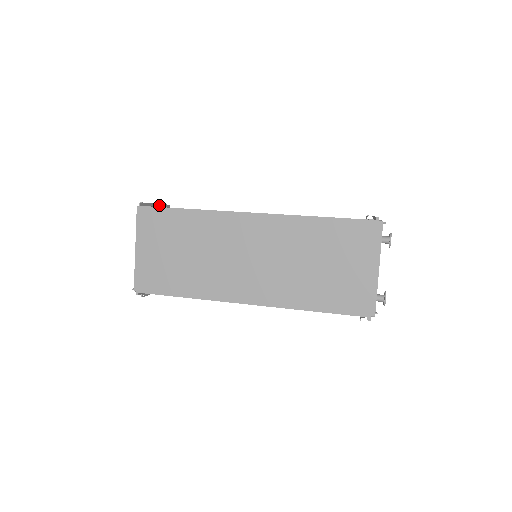
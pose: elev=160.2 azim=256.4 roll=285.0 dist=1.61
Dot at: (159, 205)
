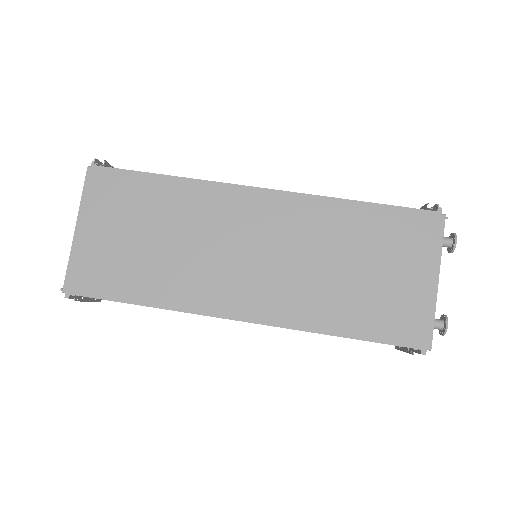
Dot at: occluded
